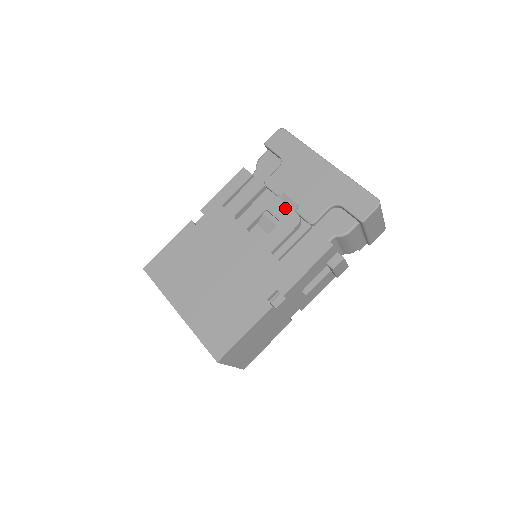
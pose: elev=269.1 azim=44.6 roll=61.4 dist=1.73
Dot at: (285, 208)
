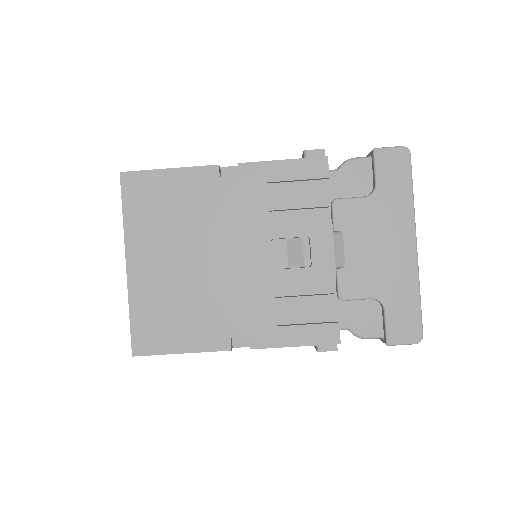
Dot at: (330, 256)
